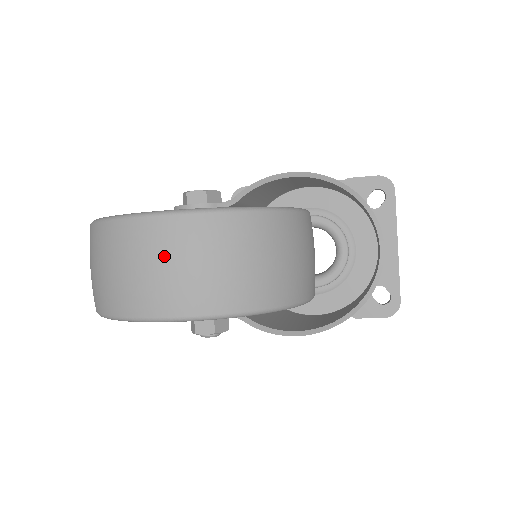
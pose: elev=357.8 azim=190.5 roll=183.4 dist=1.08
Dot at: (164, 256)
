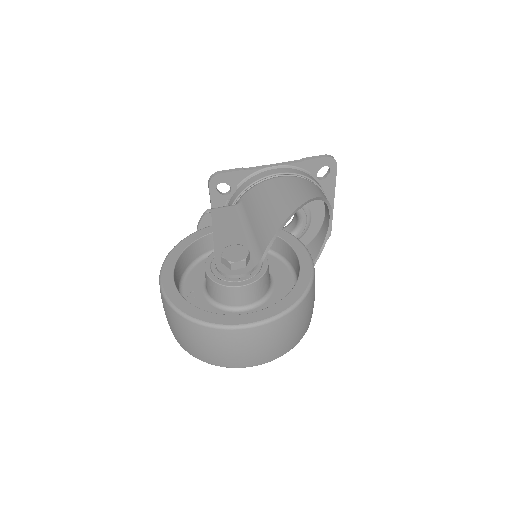
Dot at: (256, 345)
